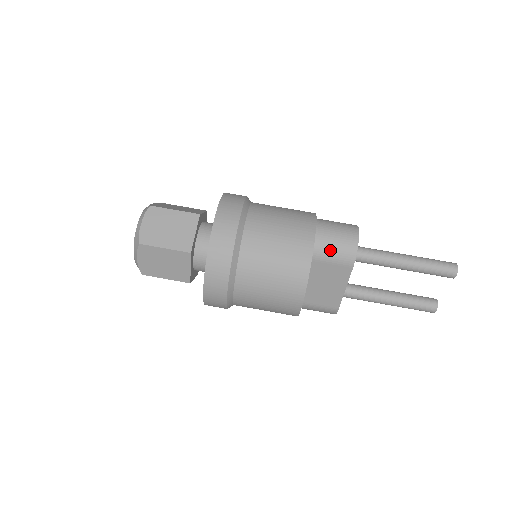
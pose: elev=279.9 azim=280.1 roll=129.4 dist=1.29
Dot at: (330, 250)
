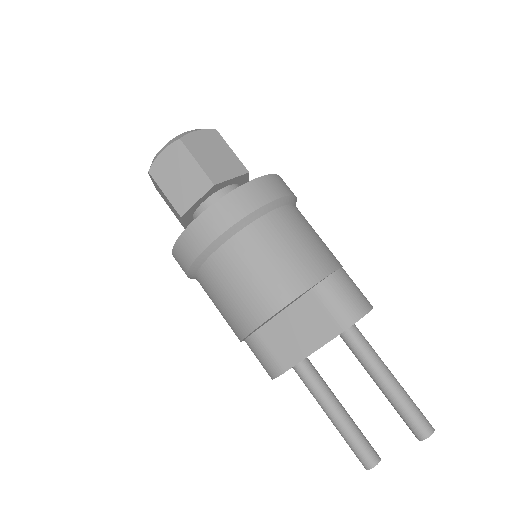
Dot at: (337, 296)
